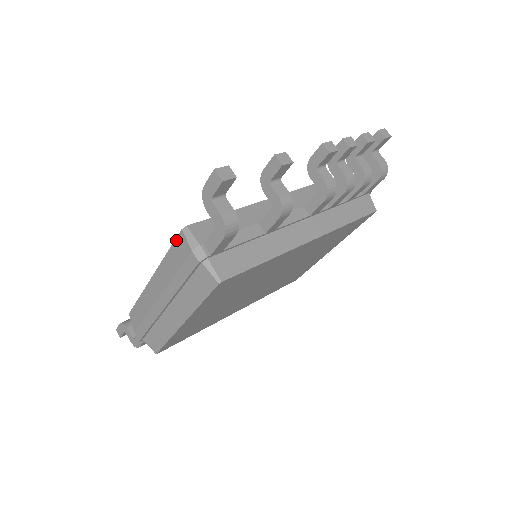
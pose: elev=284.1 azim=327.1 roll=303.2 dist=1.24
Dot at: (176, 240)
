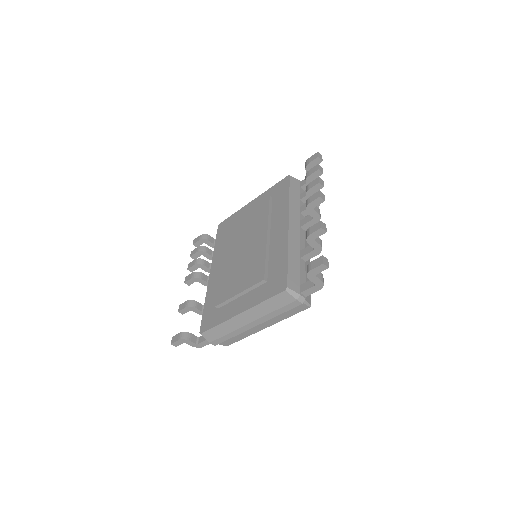
Dot at: (278, 295)
